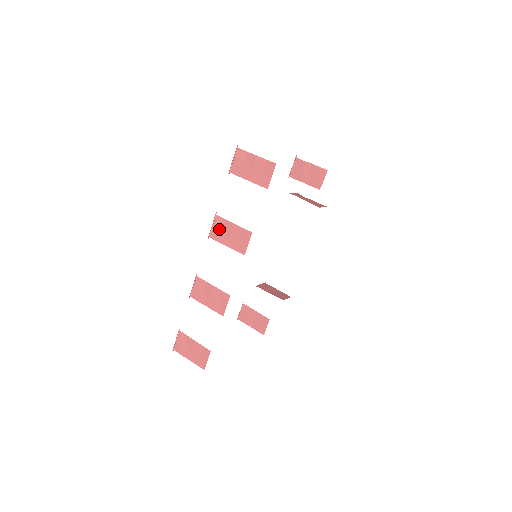
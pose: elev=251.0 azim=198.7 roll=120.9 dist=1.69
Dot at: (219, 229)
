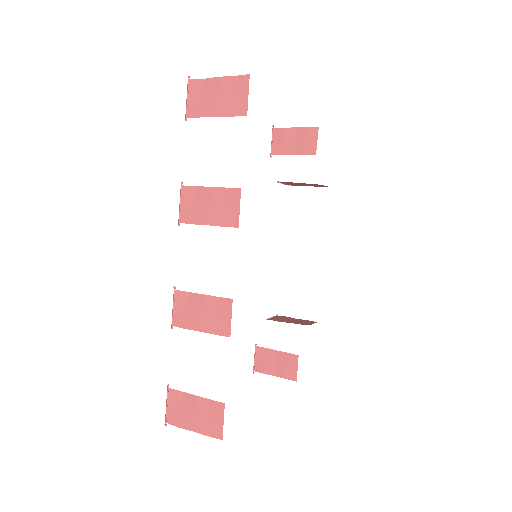
Dot at: (191, 205)
